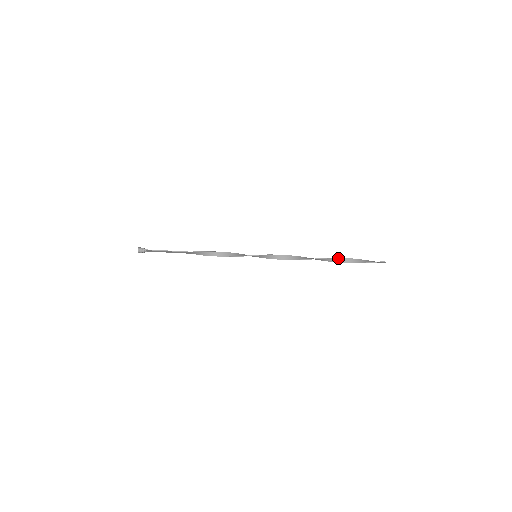
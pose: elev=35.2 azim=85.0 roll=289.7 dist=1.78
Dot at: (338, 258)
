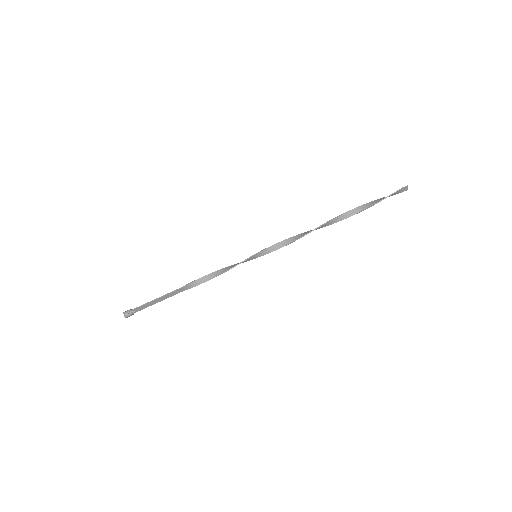
Dot at: (349, 211)
